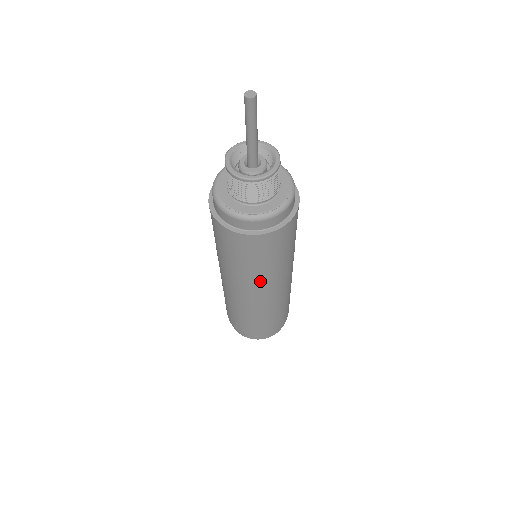
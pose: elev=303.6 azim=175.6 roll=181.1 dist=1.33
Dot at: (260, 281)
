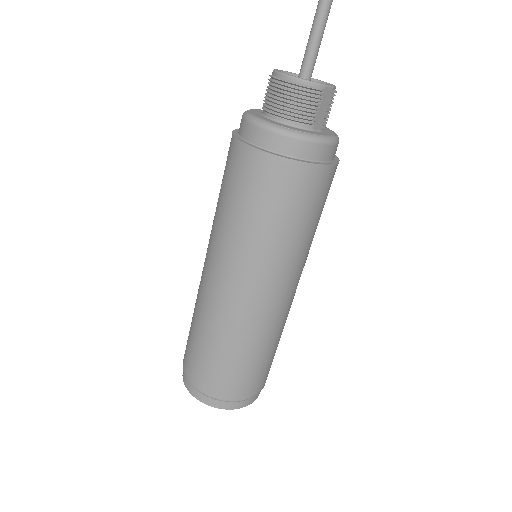
Dot at: (226, 248)
